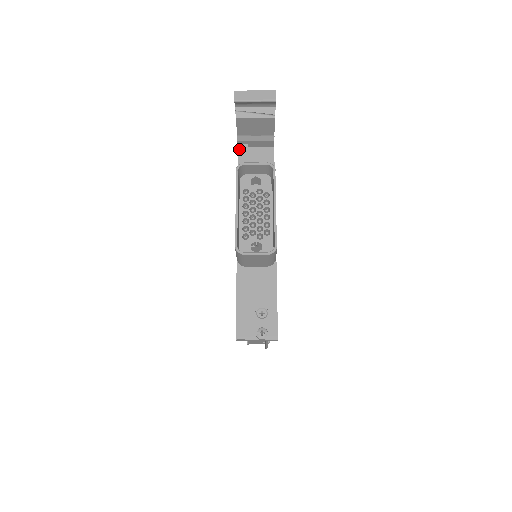
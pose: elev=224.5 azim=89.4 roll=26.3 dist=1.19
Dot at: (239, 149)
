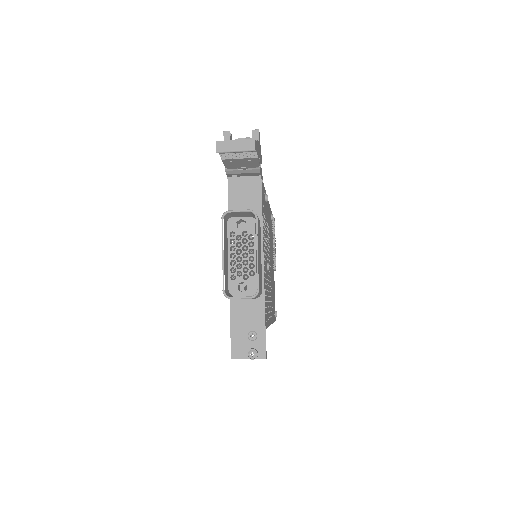
Dot at: (229, 179)
